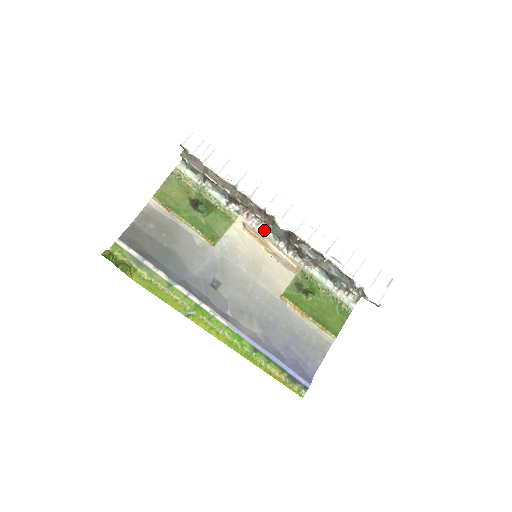
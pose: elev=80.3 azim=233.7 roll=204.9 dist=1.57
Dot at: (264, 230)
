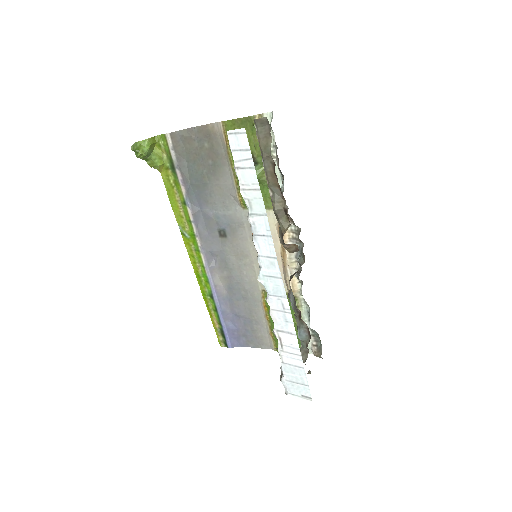
Dot at: (294, 241)
